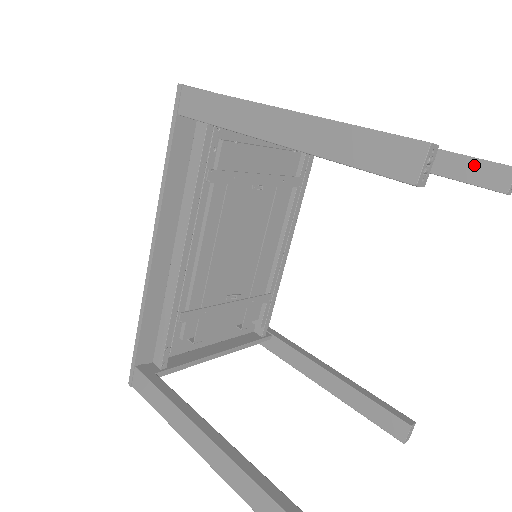
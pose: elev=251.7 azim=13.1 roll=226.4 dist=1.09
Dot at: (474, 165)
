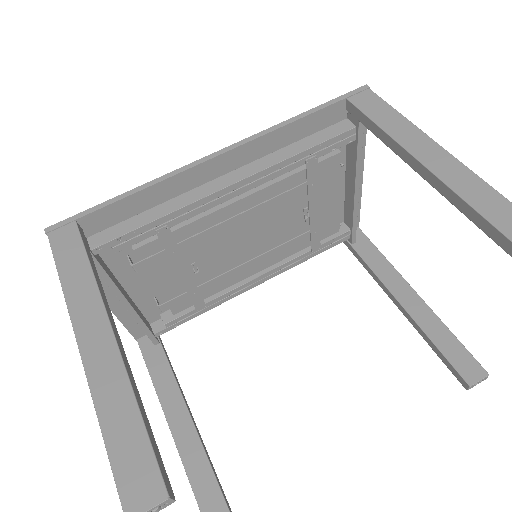
Dot at: (458, 348)
